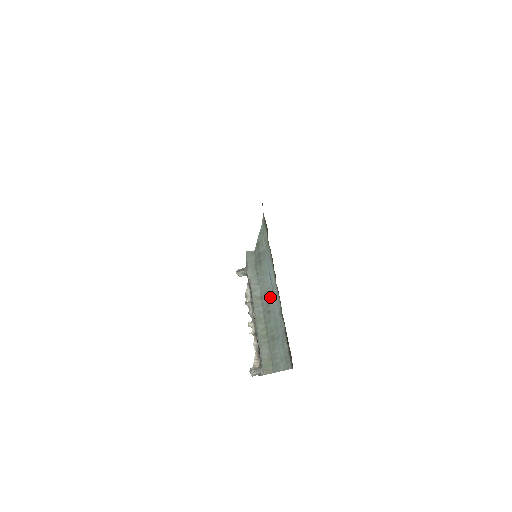
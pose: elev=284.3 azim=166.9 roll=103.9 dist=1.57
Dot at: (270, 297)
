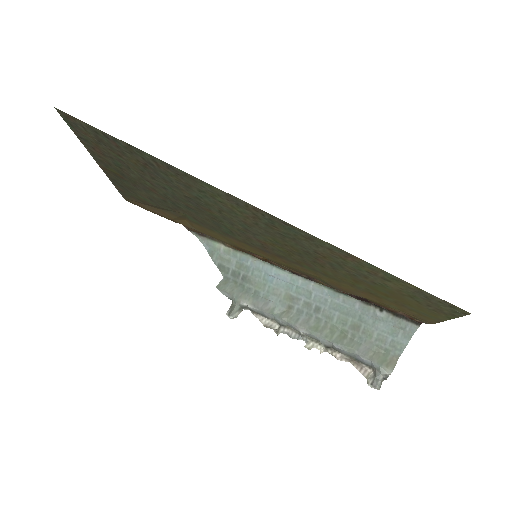
Dot at: (301, 295)
